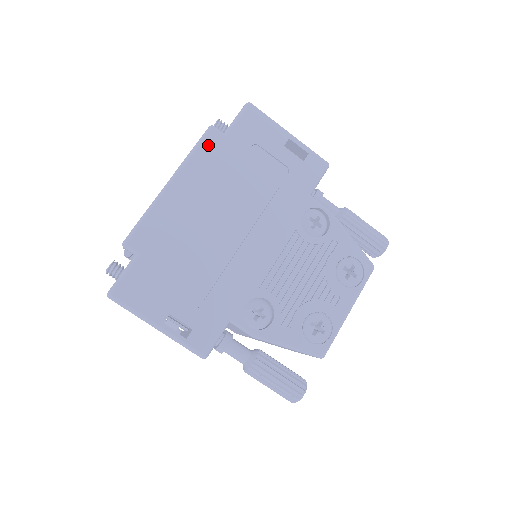
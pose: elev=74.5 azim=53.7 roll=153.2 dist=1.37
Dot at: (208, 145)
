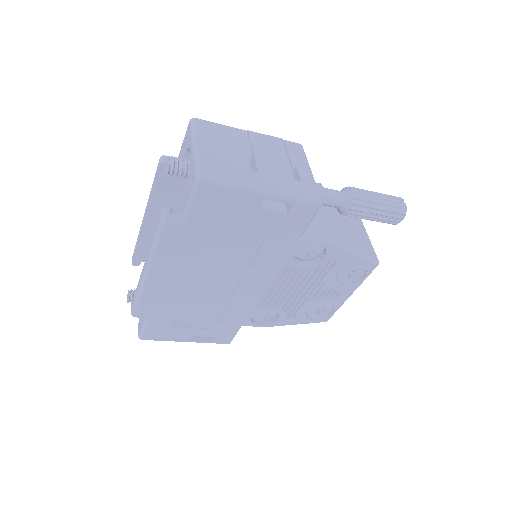
Dot at: (169, 237)
